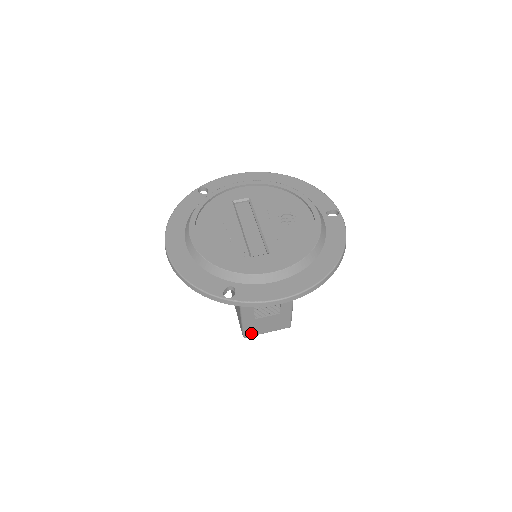
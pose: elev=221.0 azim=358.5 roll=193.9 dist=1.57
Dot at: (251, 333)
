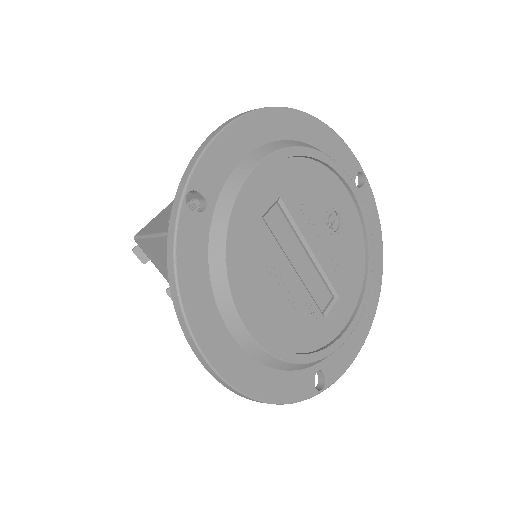
Dot at: occluded
